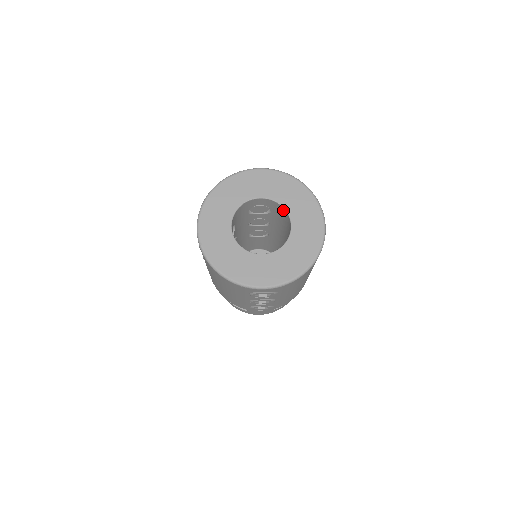
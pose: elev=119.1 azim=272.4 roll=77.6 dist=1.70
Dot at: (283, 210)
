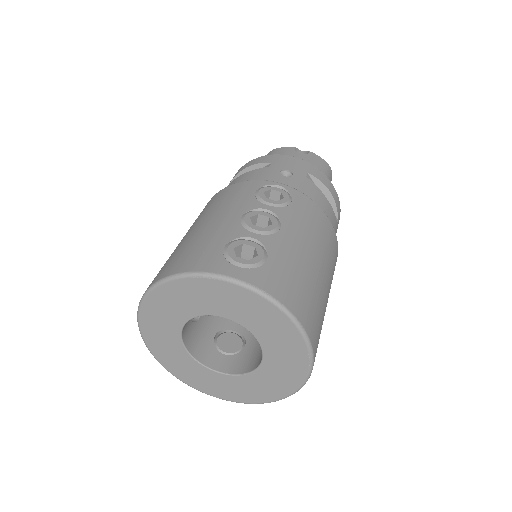
Dot at: occluded
